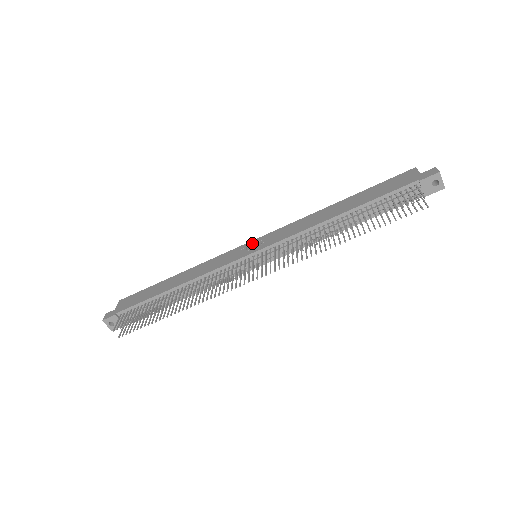
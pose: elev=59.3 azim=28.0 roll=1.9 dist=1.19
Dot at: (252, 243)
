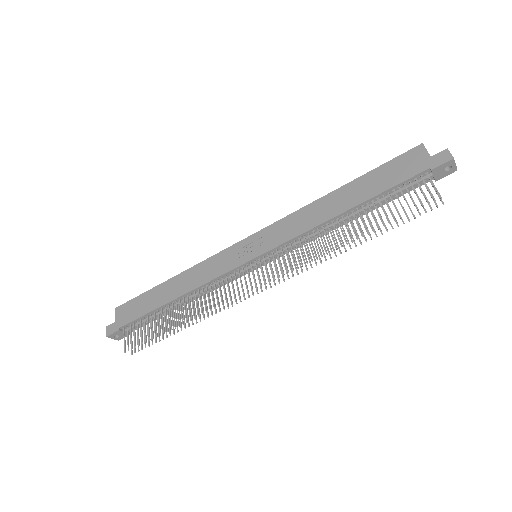
Dot at: (248, 242)
